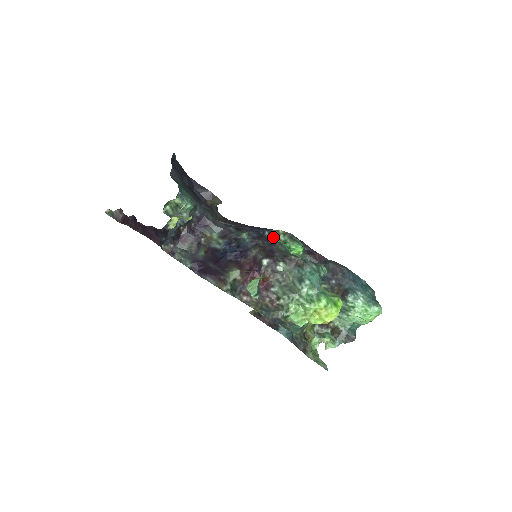
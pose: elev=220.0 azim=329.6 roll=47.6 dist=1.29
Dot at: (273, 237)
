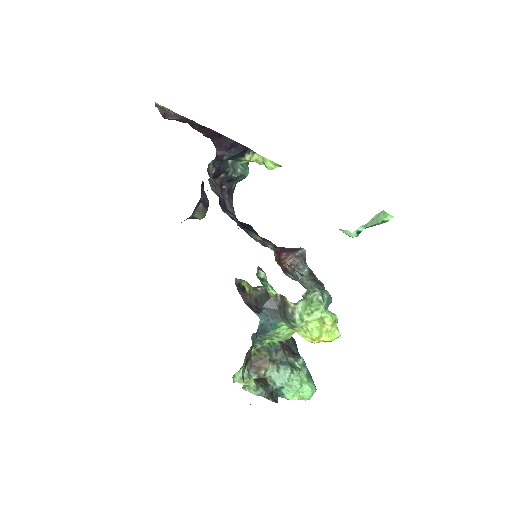
Dot at: (258, 267)
